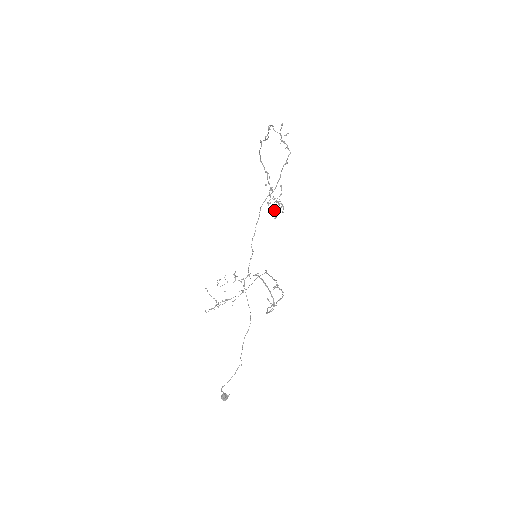
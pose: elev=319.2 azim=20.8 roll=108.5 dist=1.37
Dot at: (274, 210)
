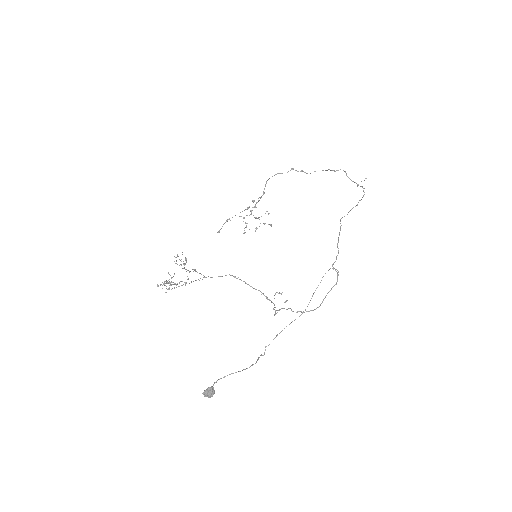
Dot at: (246, 226)
